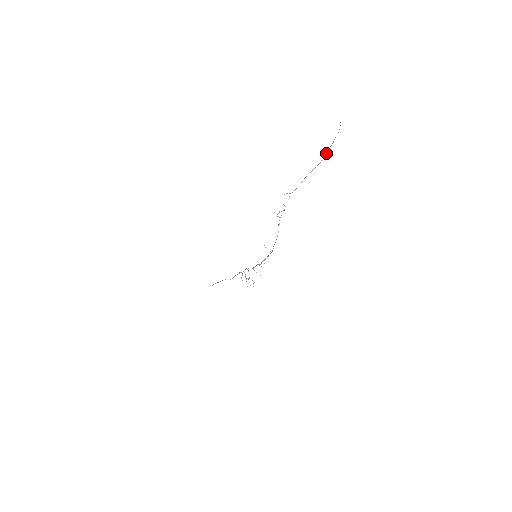
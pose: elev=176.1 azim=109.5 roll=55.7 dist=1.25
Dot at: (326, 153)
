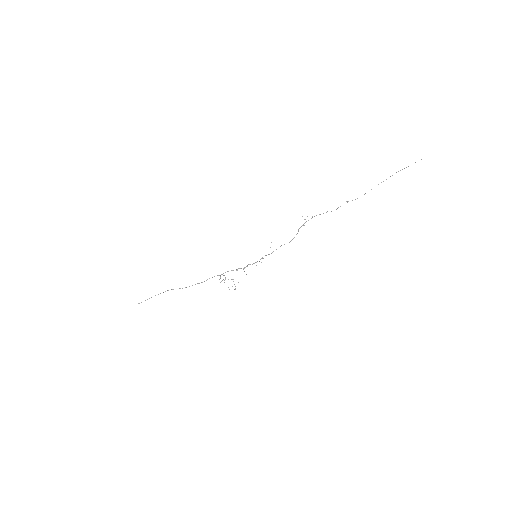
Dot at: occluded
